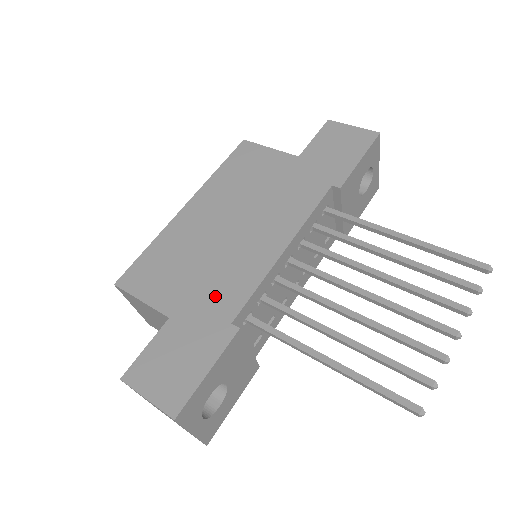
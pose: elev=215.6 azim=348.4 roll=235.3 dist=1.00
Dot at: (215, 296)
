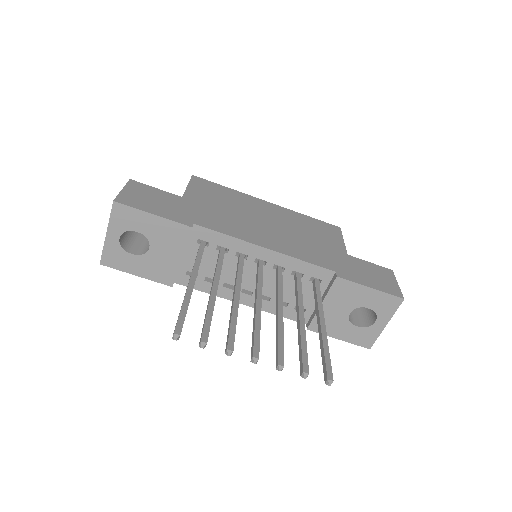
Dot at: (210, 216)
